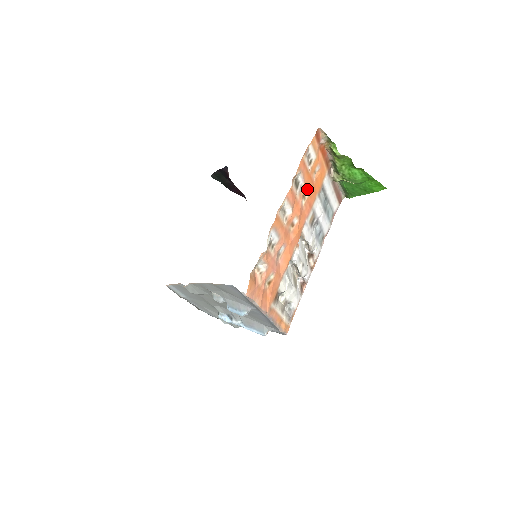
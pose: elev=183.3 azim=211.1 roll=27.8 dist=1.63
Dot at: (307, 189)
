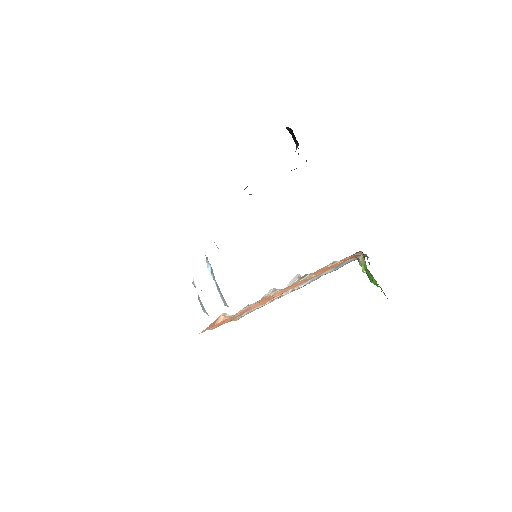
Dot at: (316, 274)
